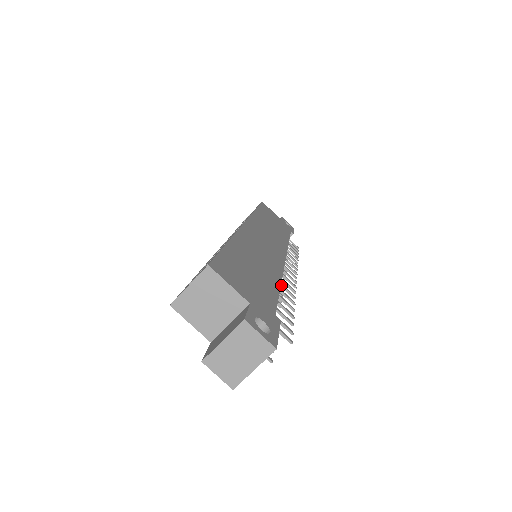
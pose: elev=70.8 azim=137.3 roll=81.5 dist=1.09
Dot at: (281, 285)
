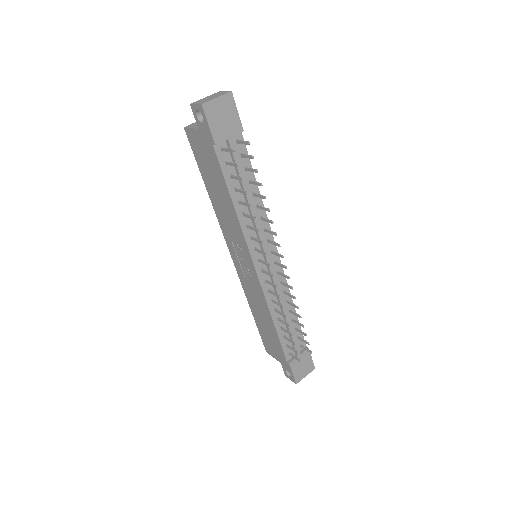
Dot at: (264, 218)
